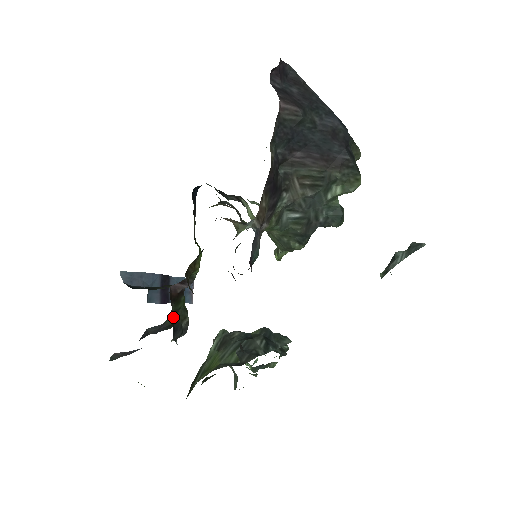
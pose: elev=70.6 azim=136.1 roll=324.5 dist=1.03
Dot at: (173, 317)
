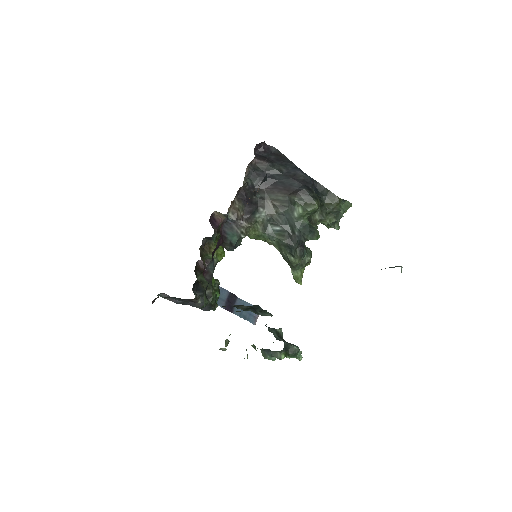
Dot at: occluded
